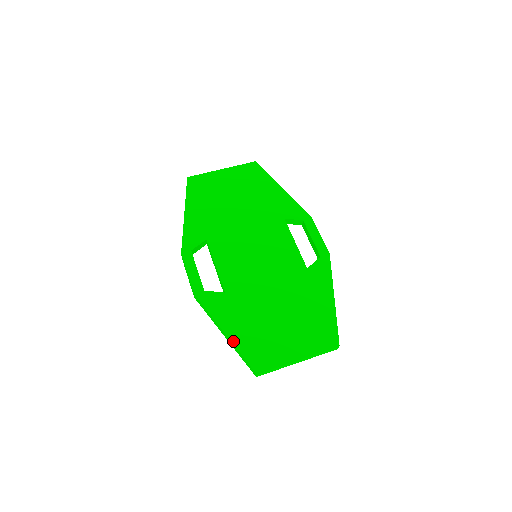
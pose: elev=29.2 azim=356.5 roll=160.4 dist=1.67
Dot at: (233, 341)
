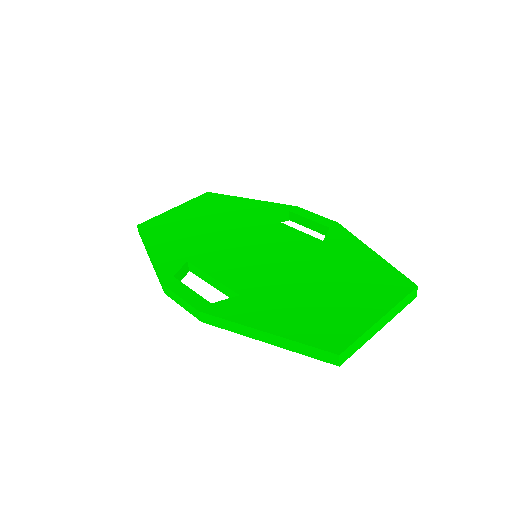
Dot at: (282, 335)
